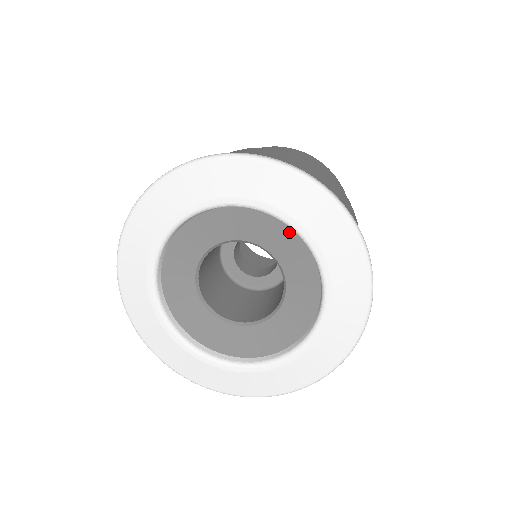
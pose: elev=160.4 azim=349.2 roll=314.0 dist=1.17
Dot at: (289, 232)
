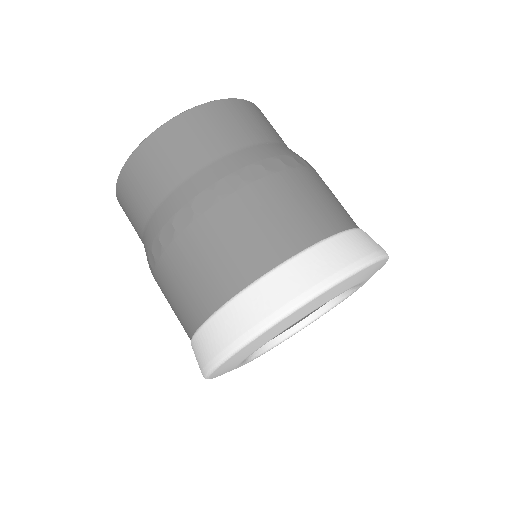
Dot at: occluded
